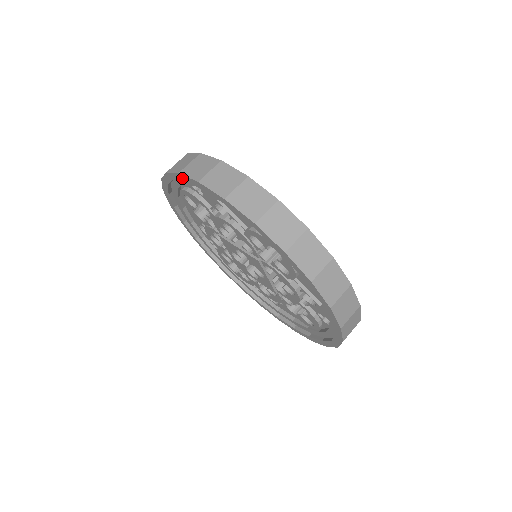
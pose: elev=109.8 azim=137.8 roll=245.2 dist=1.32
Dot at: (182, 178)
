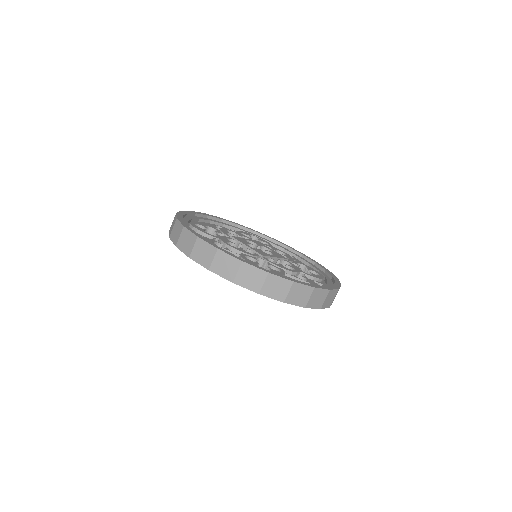
Dot at: occluded
